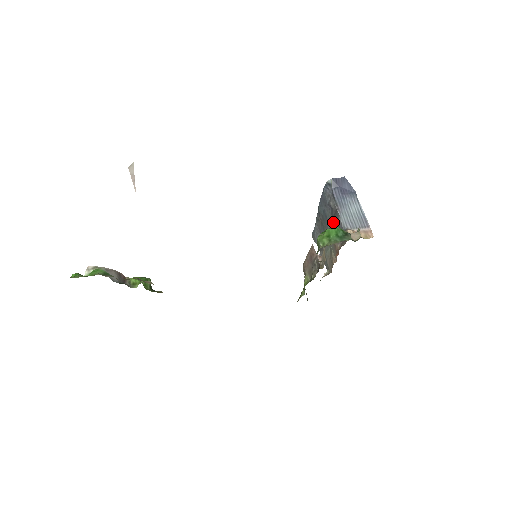
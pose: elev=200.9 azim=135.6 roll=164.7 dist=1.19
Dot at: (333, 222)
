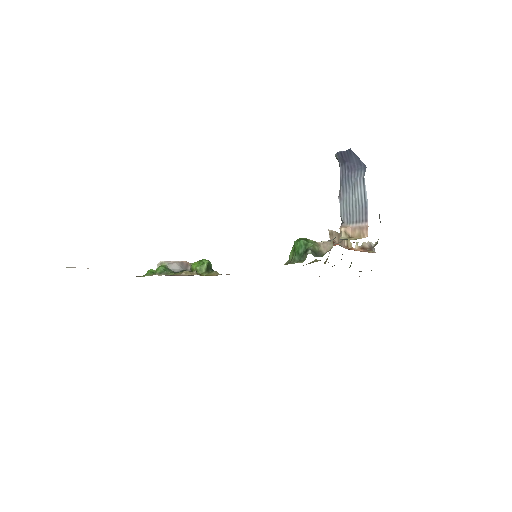
Dot at: occluded
